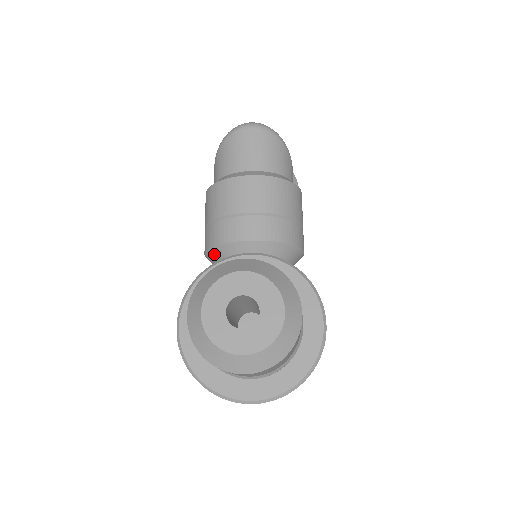
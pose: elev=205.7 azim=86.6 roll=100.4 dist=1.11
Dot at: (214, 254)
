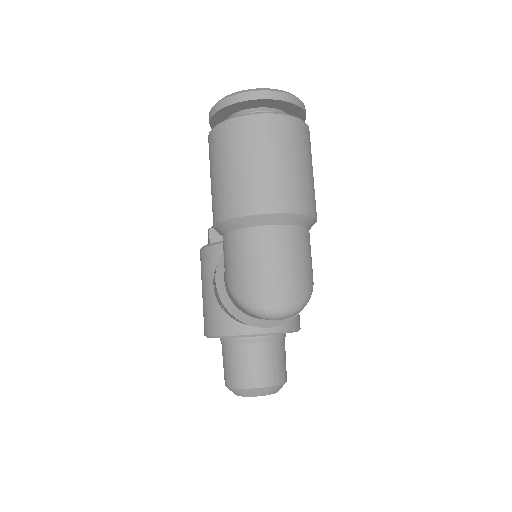
Dot at: occluded
